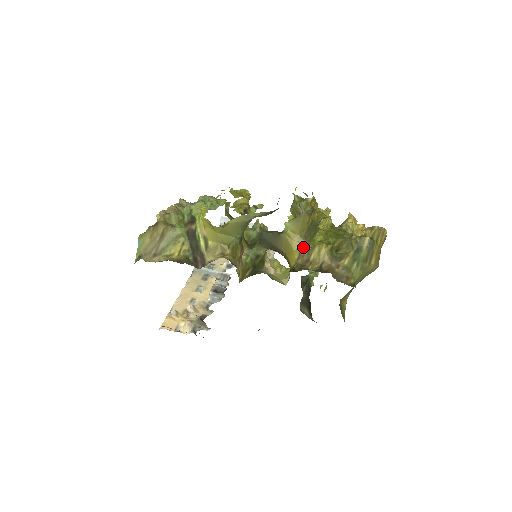
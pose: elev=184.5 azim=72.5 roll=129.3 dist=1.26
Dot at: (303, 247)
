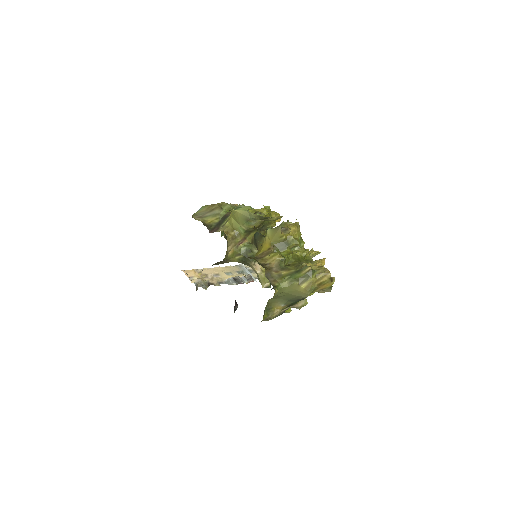
Dot at: (268, 250)
